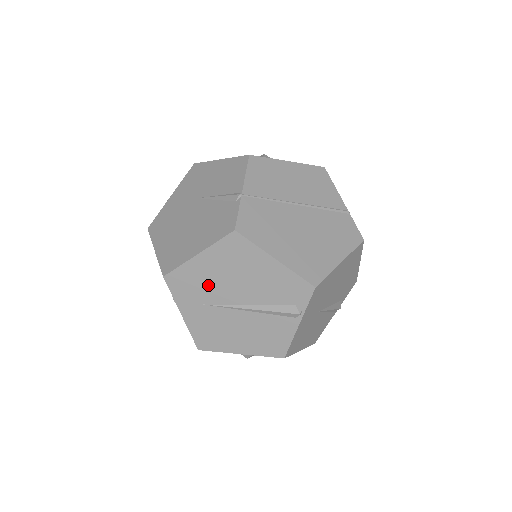
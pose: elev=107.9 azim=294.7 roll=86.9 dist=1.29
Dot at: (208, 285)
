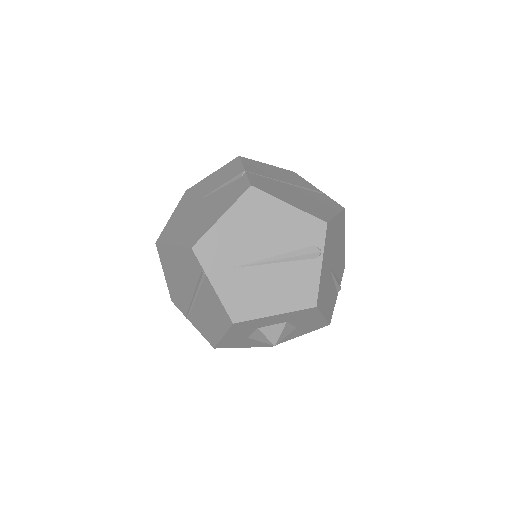
Dot at: (234, 246)
